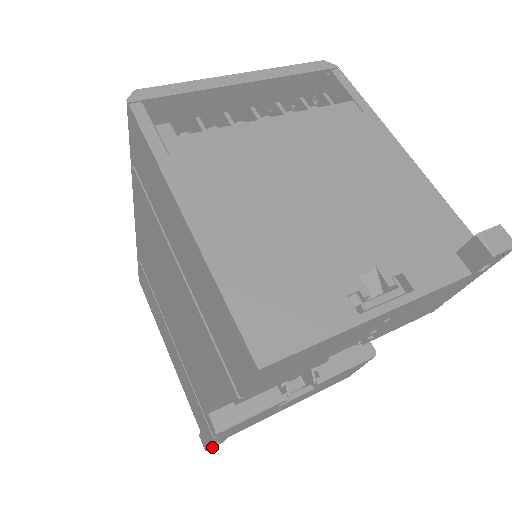
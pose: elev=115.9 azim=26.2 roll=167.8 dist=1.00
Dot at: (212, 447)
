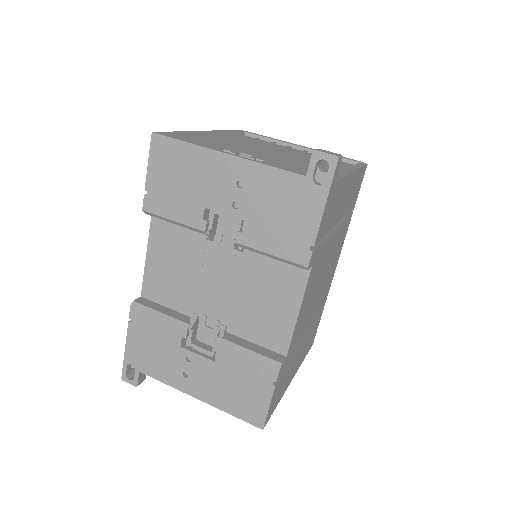
Dot at: (127, 382)
